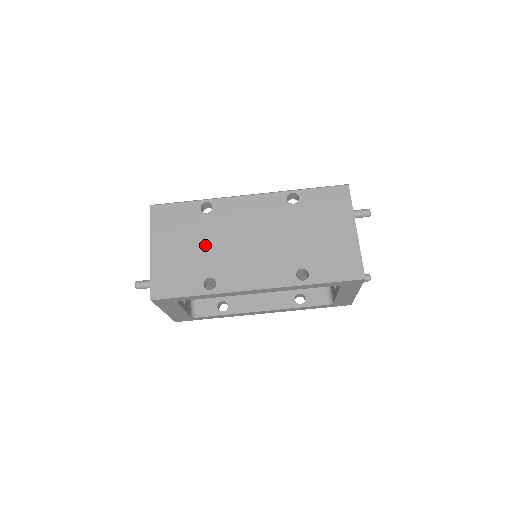
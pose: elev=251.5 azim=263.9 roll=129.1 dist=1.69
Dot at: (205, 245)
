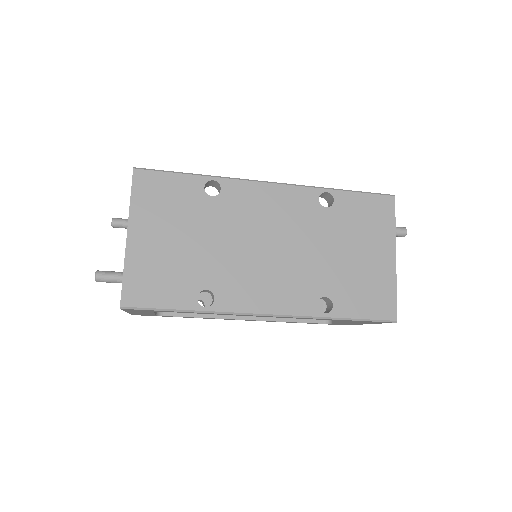
Dot at: (205, 242)
